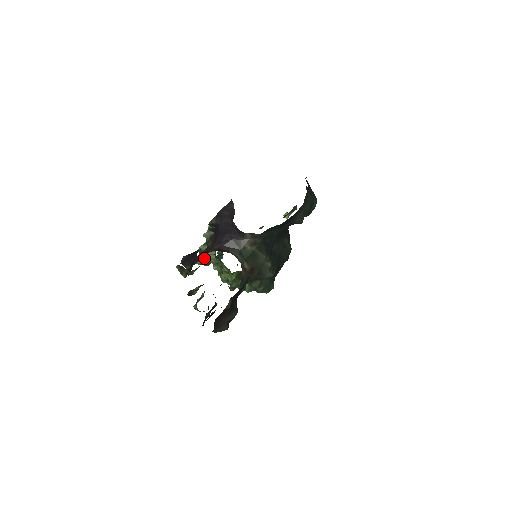
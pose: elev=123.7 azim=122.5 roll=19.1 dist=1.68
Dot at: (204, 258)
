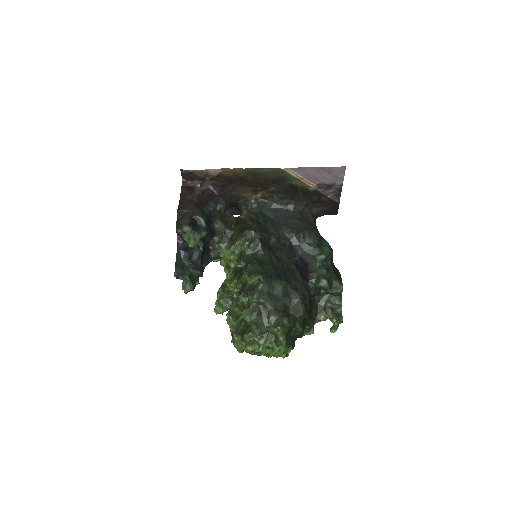
Dot at: occluded
